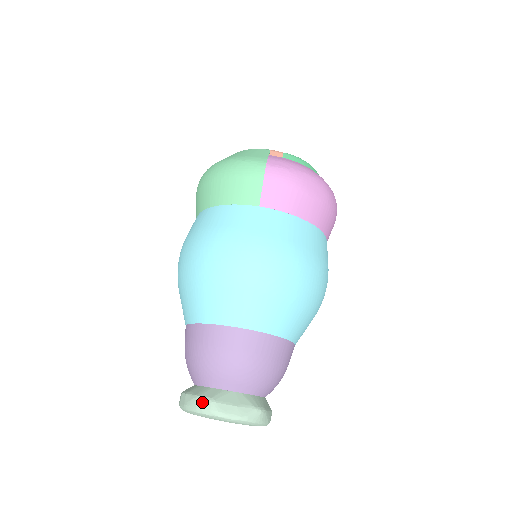
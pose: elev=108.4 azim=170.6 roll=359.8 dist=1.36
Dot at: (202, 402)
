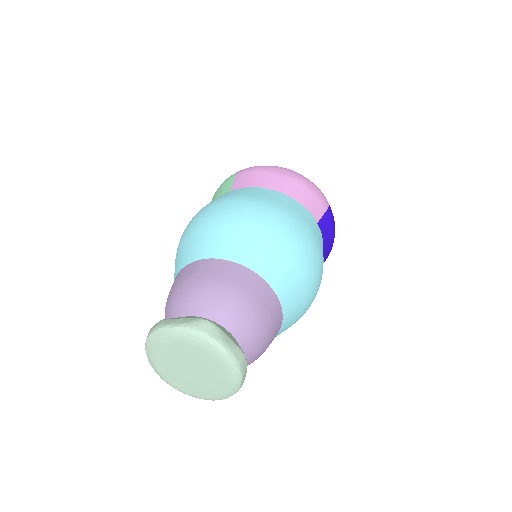
Dot at: (153, 326)
